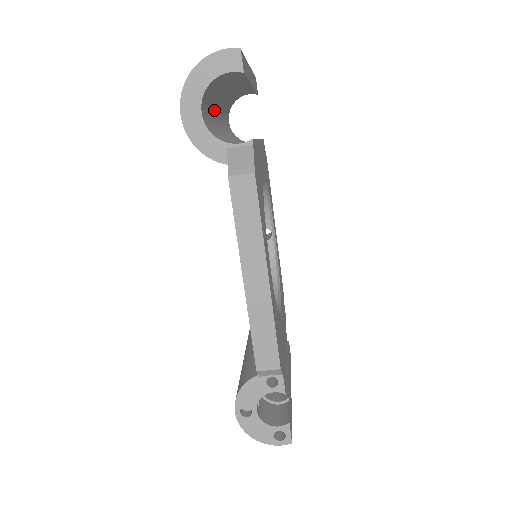
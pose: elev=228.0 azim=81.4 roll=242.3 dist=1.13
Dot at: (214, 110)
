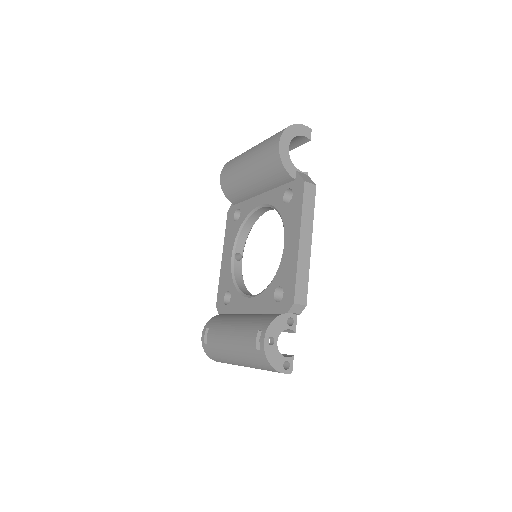
Dot at: occluded
